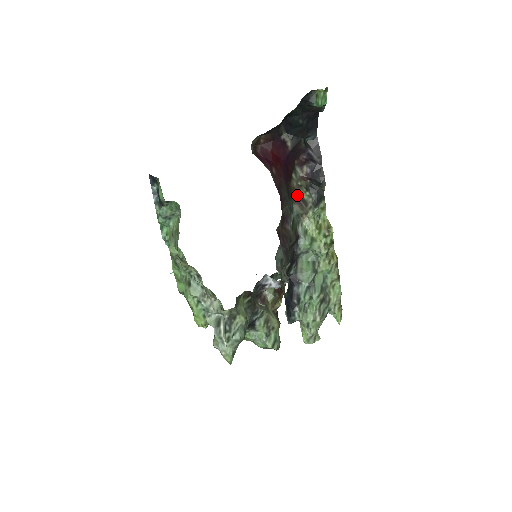
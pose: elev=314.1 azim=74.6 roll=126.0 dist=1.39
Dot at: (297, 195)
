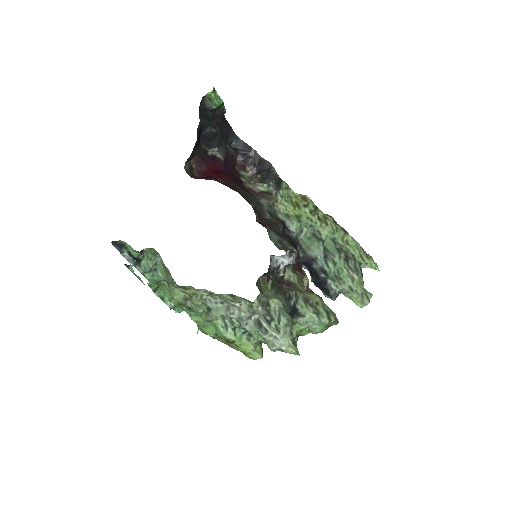
Dot at: (258, 193)
